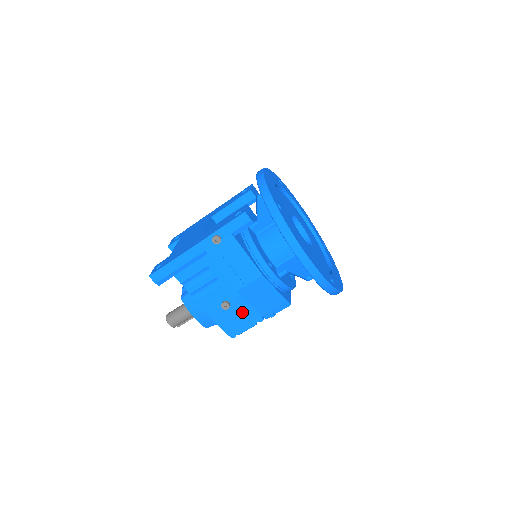
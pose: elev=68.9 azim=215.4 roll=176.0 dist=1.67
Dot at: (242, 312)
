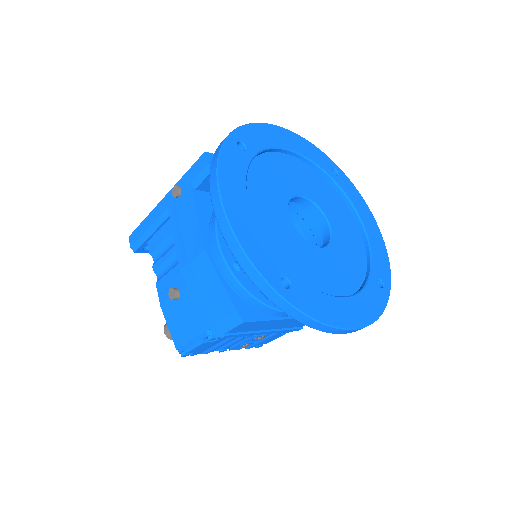
Dot at: (190, 313)
